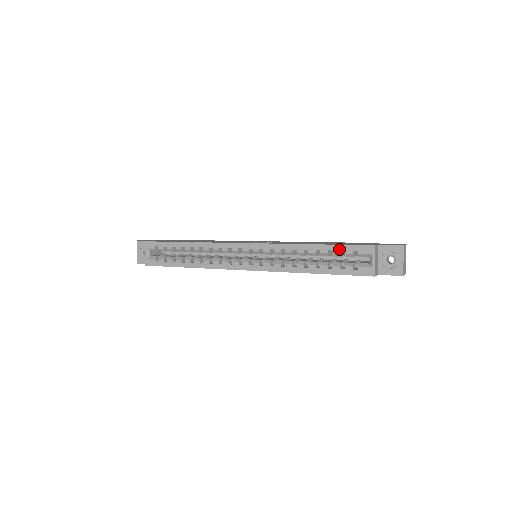
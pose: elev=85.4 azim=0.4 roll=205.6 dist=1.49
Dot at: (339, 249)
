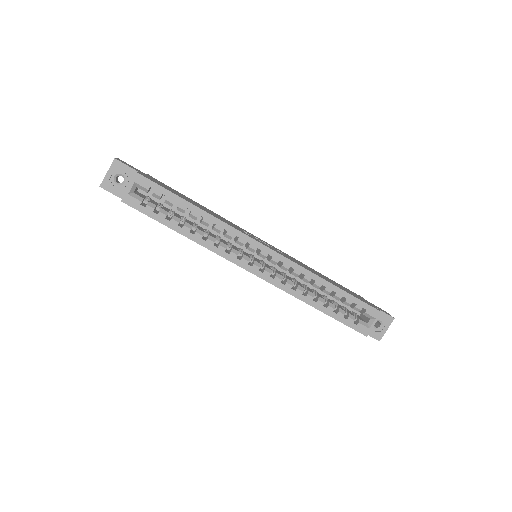
Dot at: (353, 300)
